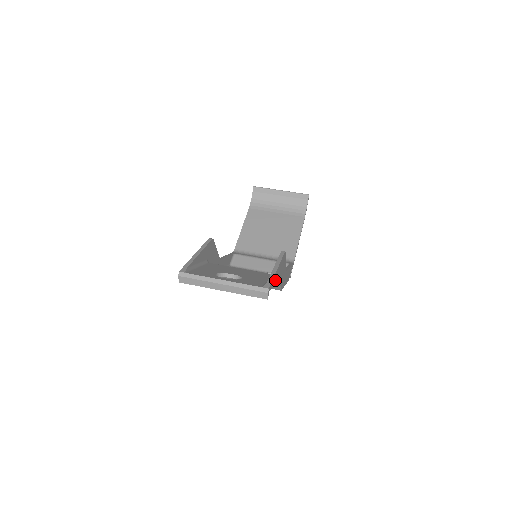
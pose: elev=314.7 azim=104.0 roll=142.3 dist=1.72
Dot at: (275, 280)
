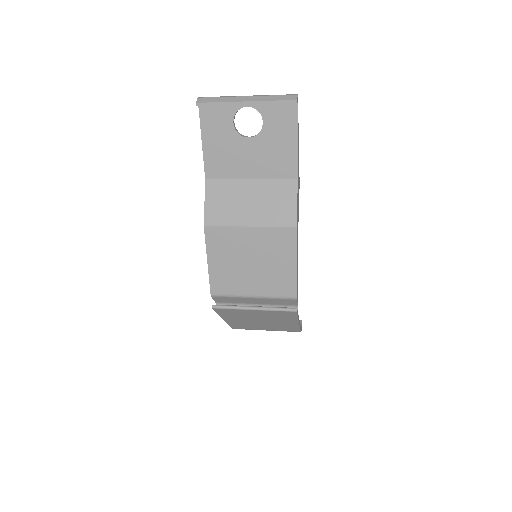
Dot at: (297, 142)
